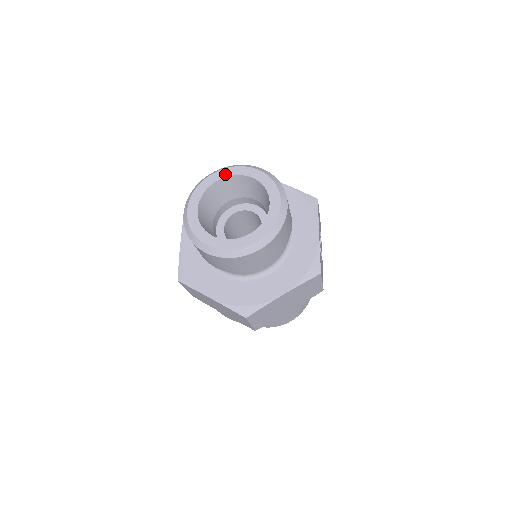
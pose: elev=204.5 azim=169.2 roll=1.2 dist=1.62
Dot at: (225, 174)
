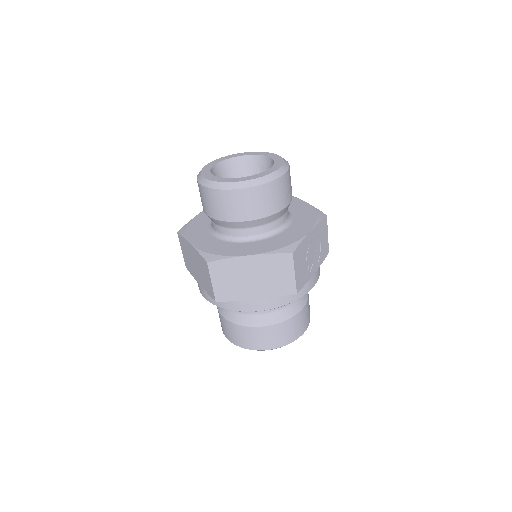
Dot at: (252, 153)
